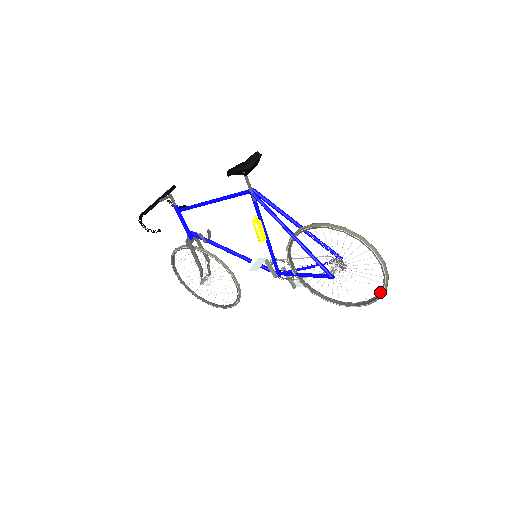
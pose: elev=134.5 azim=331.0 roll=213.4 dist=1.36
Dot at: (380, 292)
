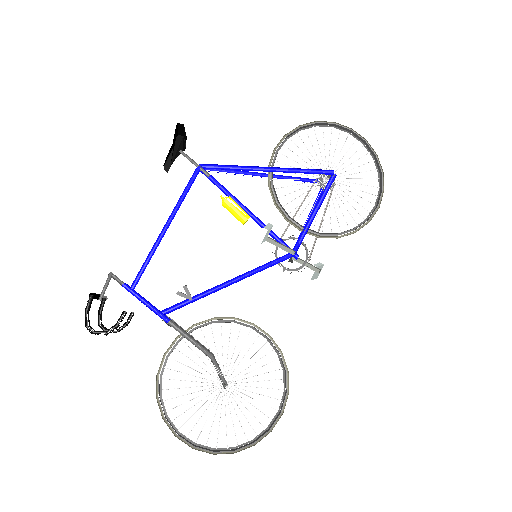
Dot at: (377, 168)
